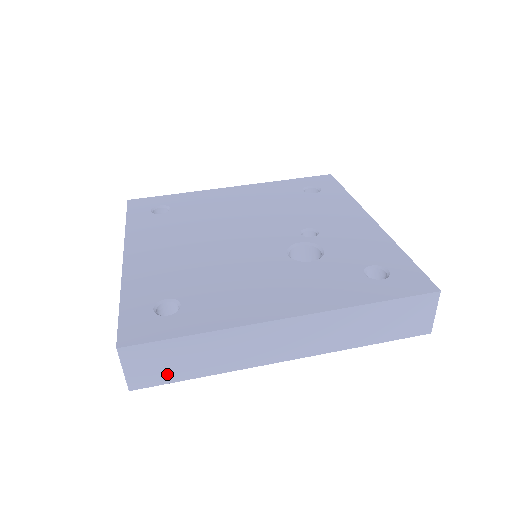
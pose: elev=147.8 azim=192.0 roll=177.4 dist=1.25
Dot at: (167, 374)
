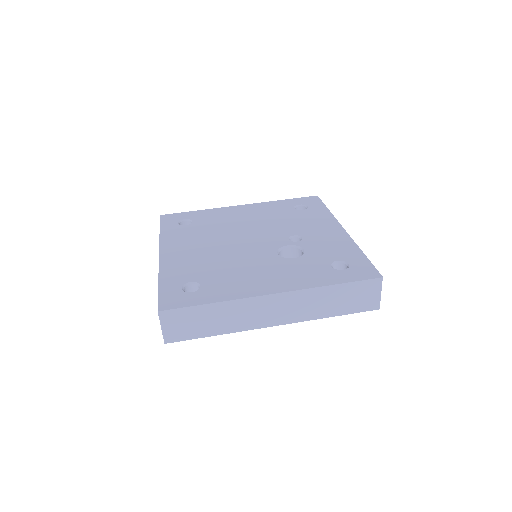
Dot at: (191, 332)
